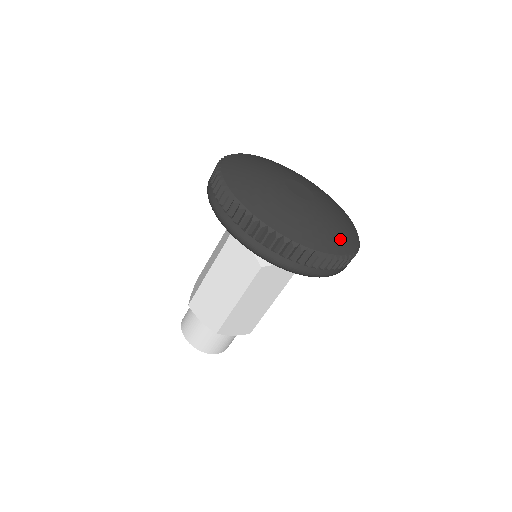
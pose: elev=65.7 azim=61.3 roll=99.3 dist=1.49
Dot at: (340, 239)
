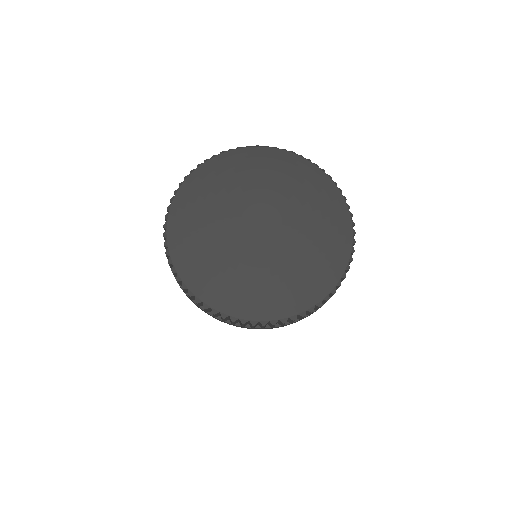
Dot at: (315, 280)
